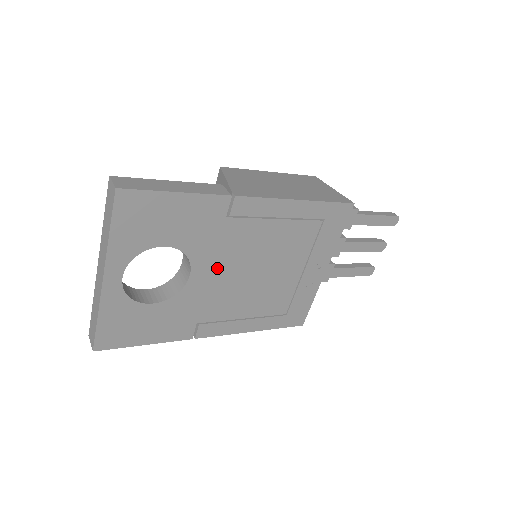
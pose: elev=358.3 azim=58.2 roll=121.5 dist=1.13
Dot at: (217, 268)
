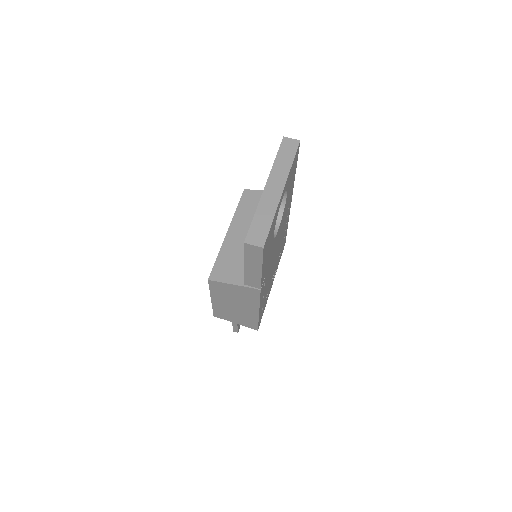
Dot at: occluded
